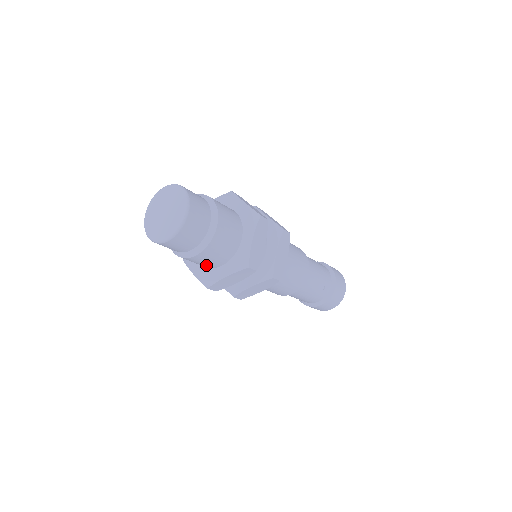
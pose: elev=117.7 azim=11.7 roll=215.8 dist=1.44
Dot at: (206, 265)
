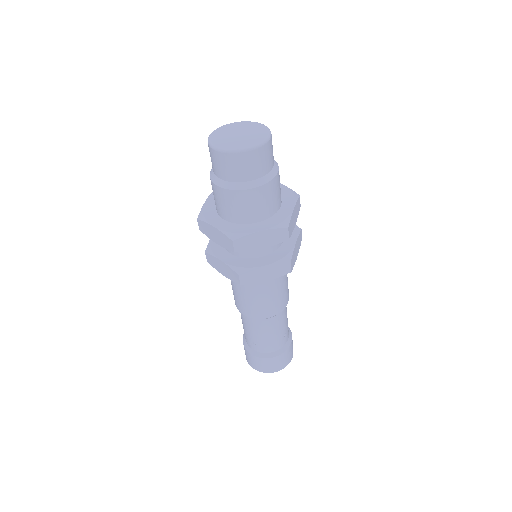
Dot at: (242, 214)
